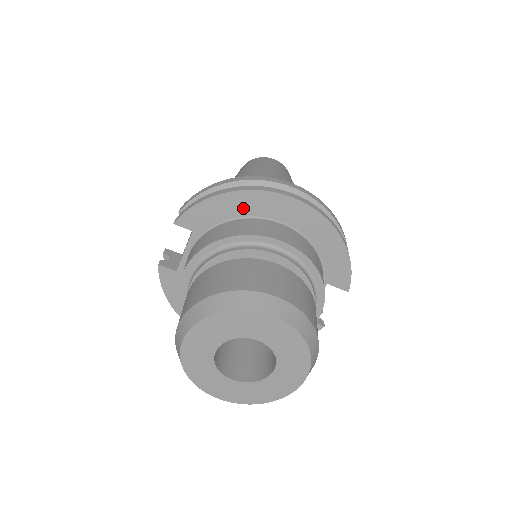
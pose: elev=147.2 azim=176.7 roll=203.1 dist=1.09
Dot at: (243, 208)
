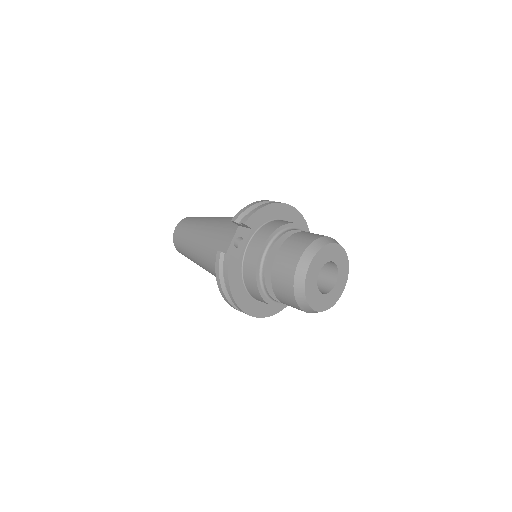
Dot at: (276, 214)
